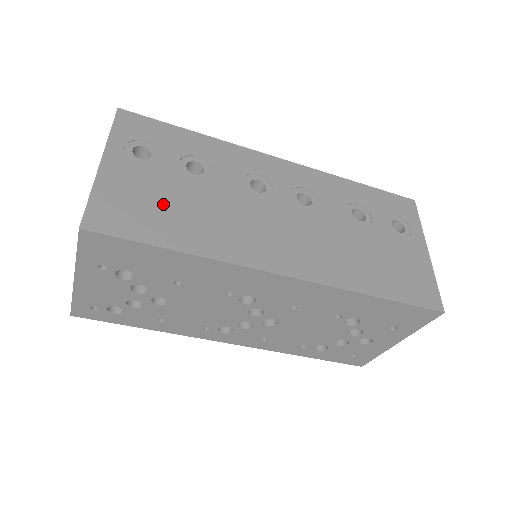
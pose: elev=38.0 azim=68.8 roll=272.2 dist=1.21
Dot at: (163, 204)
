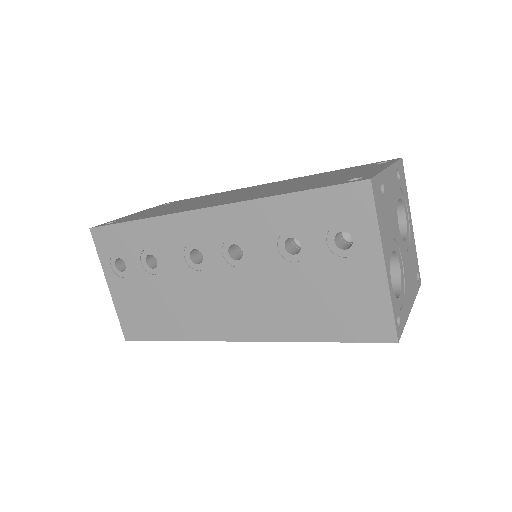
Dot at: (149, 307)
